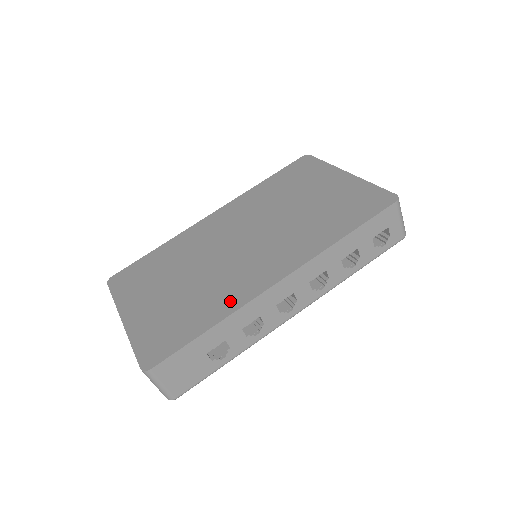
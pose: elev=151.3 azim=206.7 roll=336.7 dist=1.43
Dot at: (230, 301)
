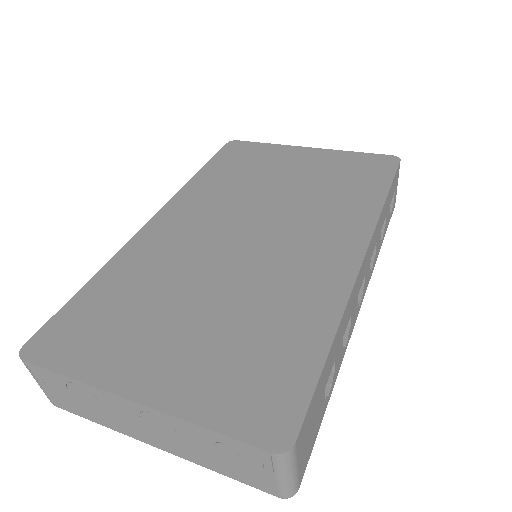
Dot at: (321, 300)
